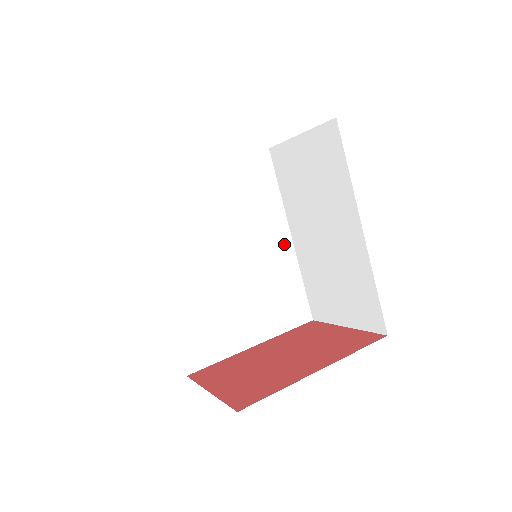
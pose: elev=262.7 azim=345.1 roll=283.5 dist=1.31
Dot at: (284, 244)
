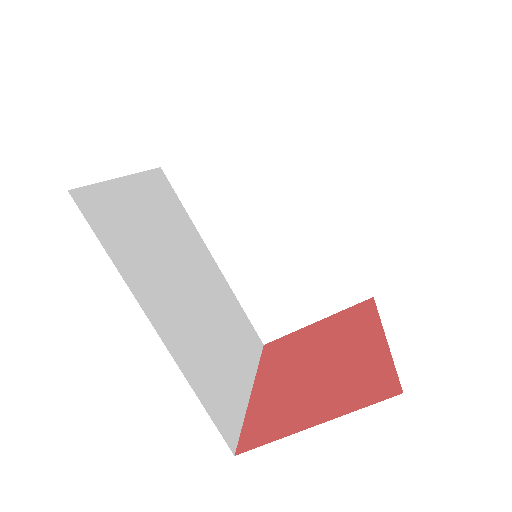
Dot at: (214, 268)
